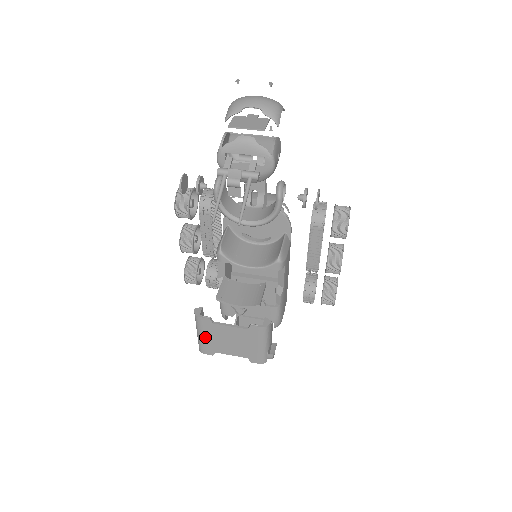
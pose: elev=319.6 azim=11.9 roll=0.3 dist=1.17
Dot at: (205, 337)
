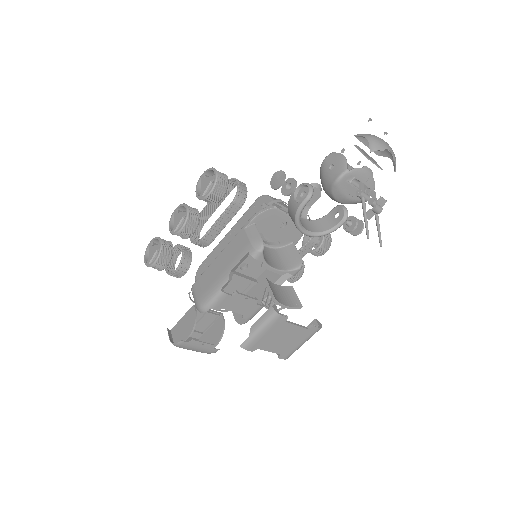
Dot at: (265, 334)
